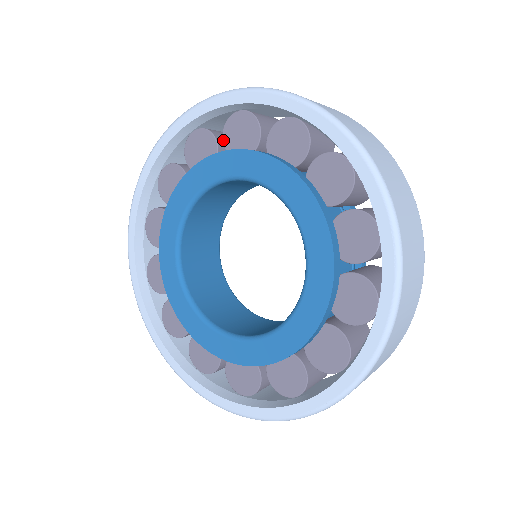
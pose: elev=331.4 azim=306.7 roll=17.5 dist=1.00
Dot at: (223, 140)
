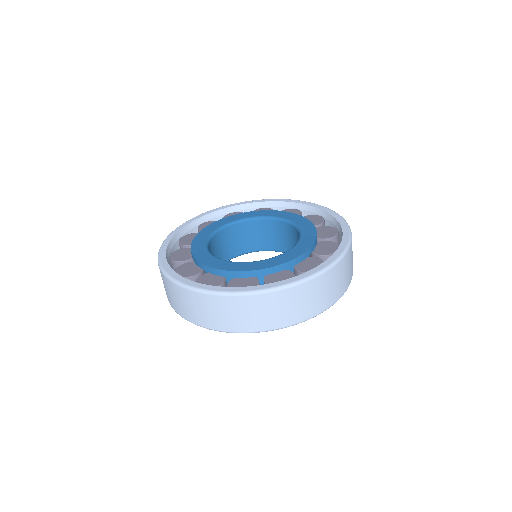
Dot at: occluded
